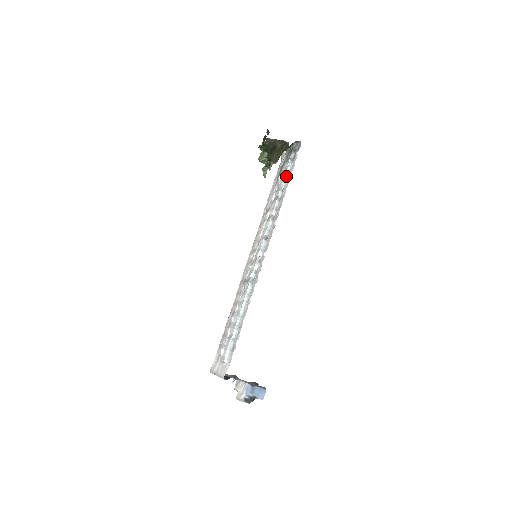
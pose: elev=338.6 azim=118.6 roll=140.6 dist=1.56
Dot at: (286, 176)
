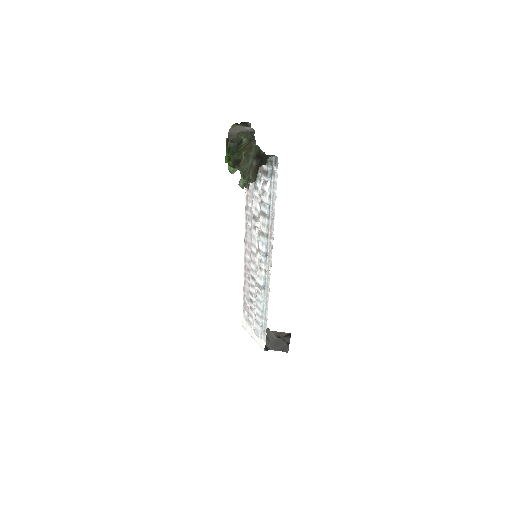
Dot at: (268, 192)
